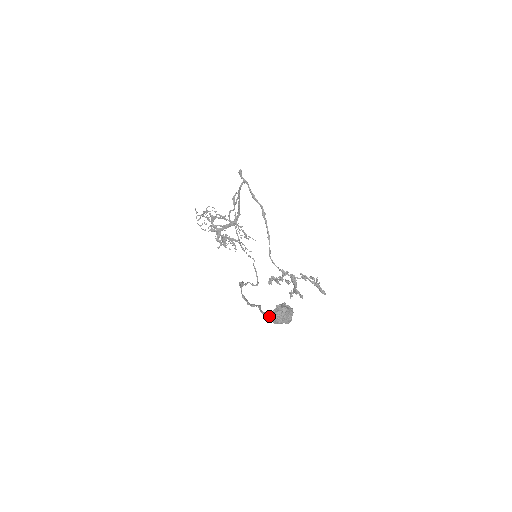
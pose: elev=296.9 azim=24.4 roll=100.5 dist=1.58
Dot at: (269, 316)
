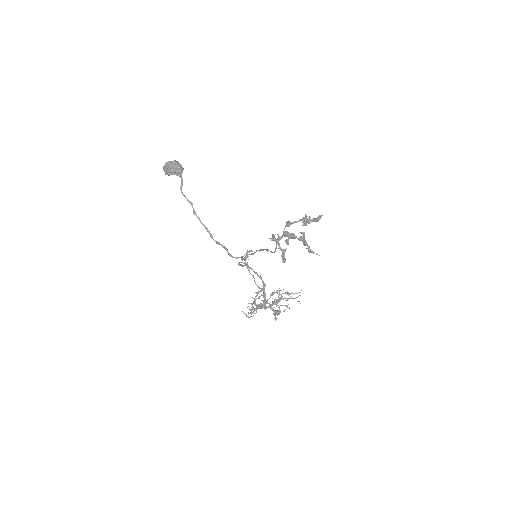
Dot at: (165, 174)
